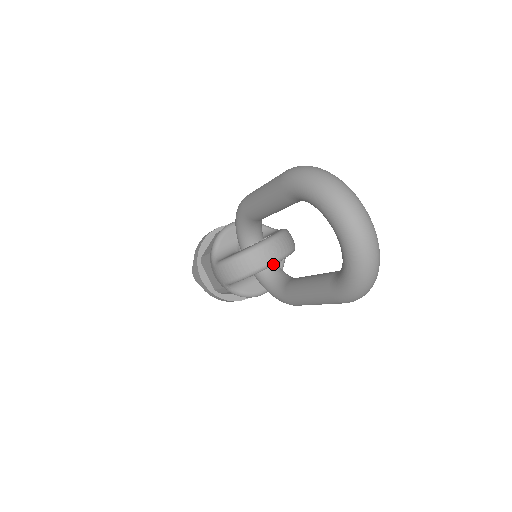
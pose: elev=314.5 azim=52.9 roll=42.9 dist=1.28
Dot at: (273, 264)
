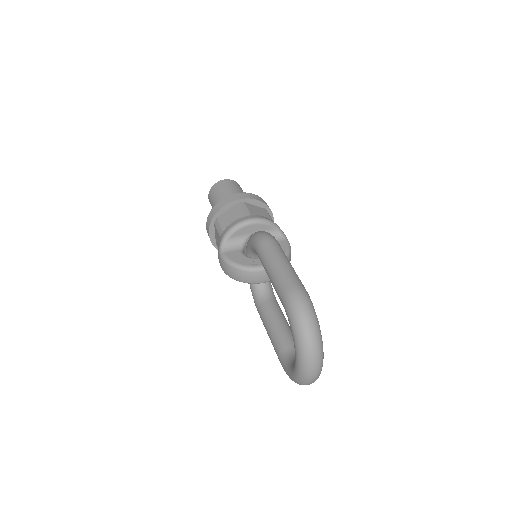
Dot at: occluded
